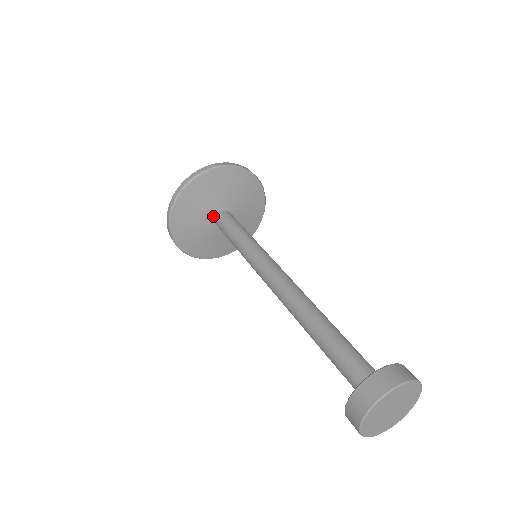
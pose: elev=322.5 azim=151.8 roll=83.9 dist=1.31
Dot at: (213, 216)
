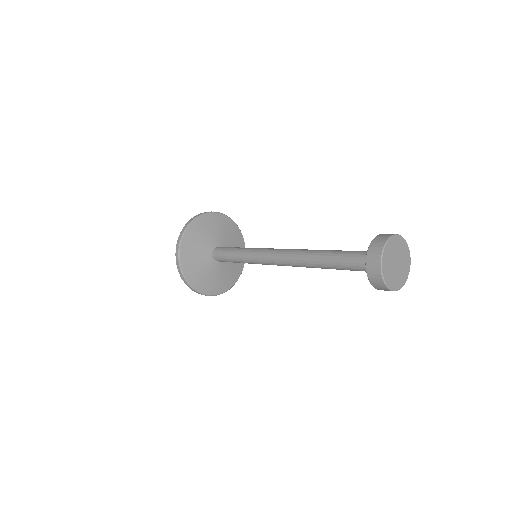
Dot at: (211, 250)
